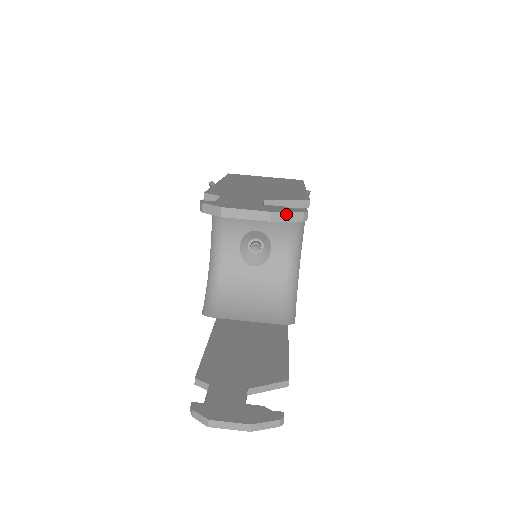
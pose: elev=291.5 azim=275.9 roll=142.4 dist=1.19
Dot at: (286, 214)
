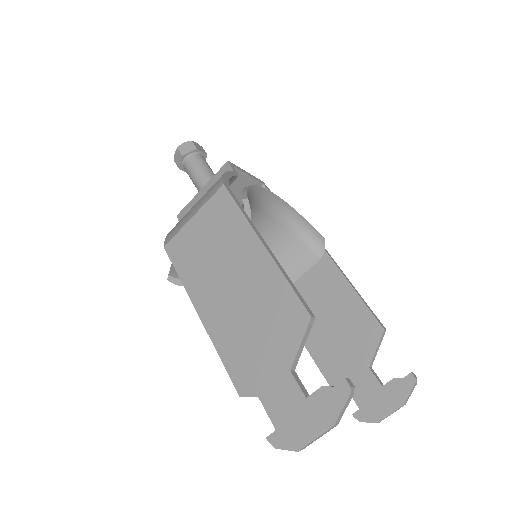
Dot at: (342, 411)
